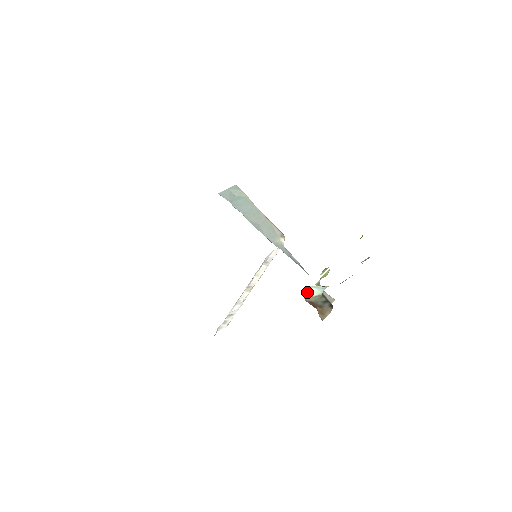
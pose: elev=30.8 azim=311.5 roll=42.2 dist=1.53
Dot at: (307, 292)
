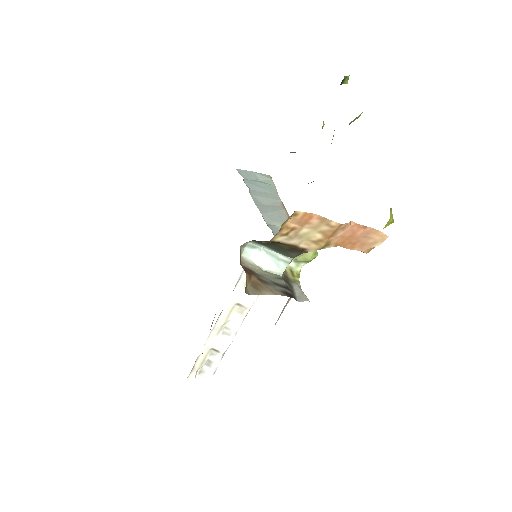
Dot at: (253, 257)
